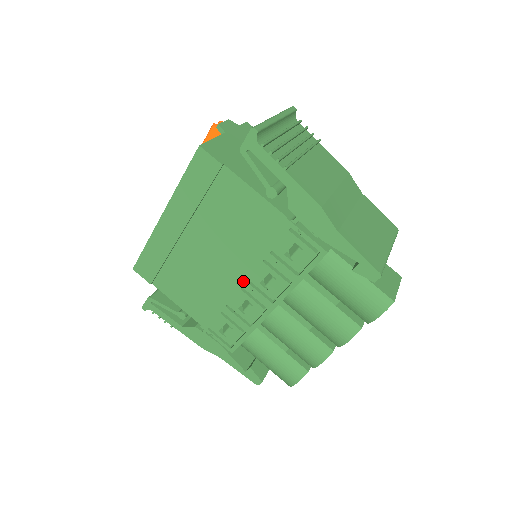
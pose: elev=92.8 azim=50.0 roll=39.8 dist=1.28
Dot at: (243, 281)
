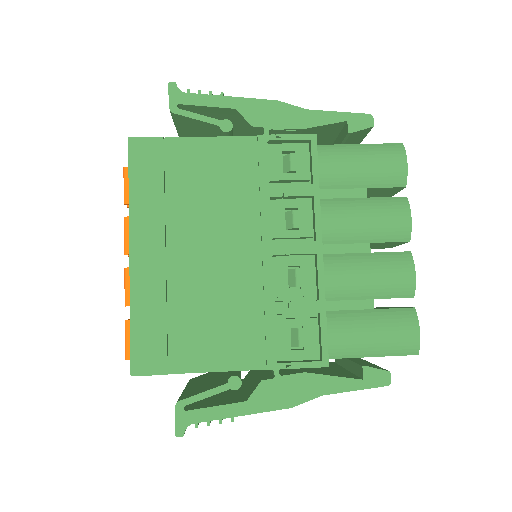
Dot at: (268, 246)
